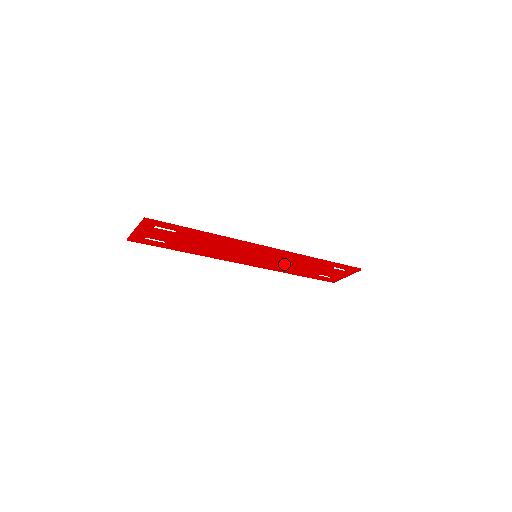
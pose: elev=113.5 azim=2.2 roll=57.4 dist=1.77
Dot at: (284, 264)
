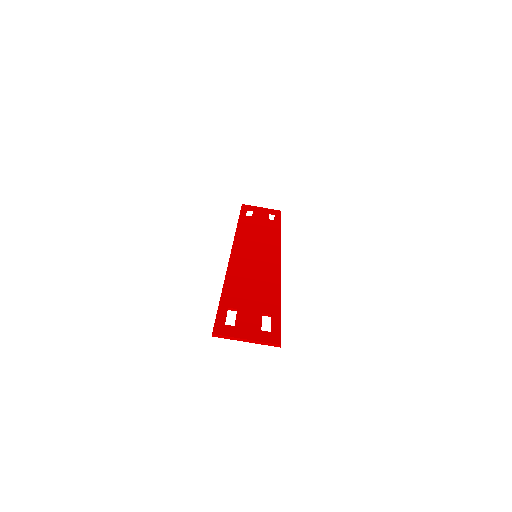
Dot at: (255, 239)
